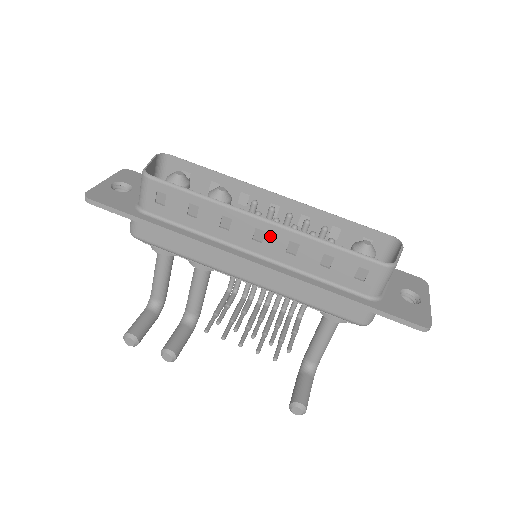
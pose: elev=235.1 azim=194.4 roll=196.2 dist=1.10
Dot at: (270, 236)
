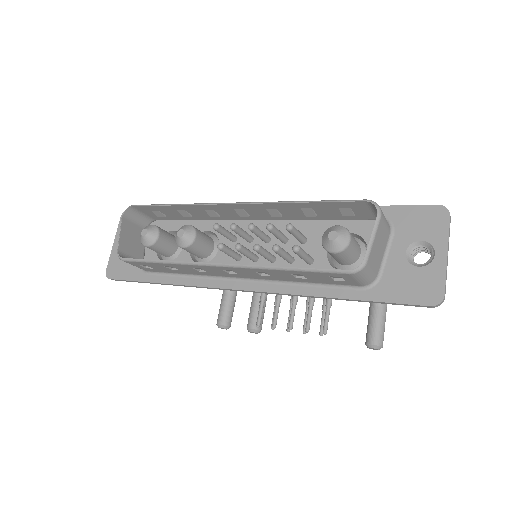
Dot at: (238, 271)
